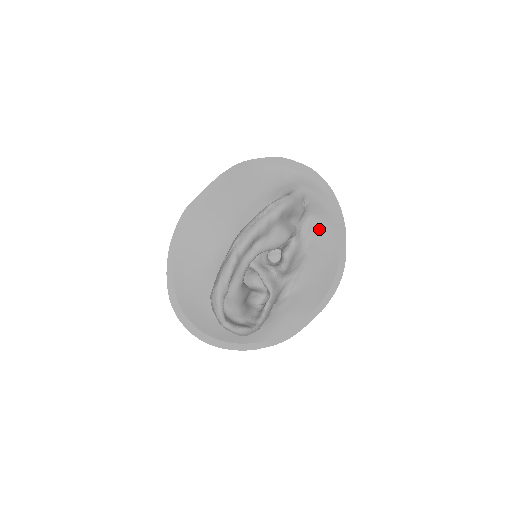
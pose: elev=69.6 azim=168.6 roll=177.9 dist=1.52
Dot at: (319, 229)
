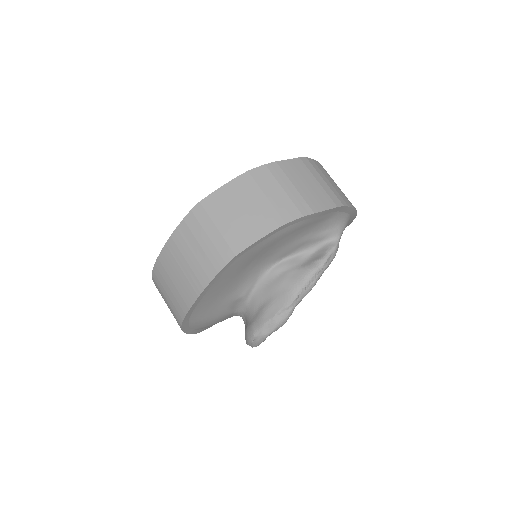
Dot at: occluded
